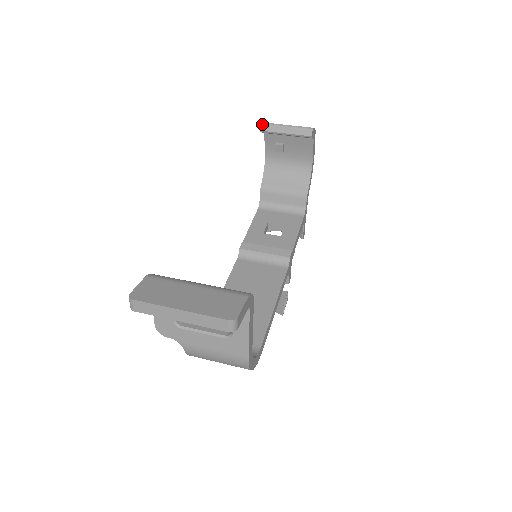
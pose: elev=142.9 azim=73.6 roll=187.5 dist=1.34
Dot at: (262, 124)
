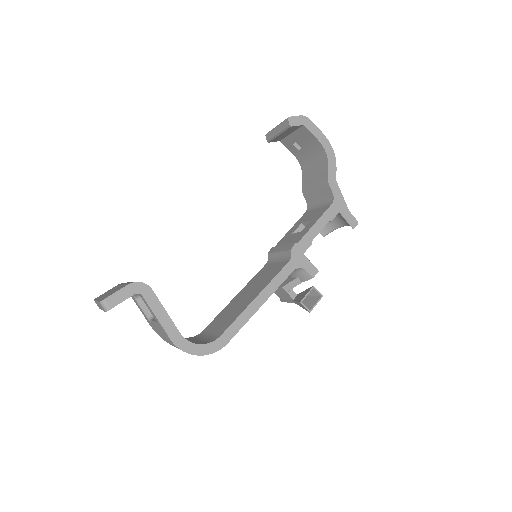
Dot at: (266, 135)
